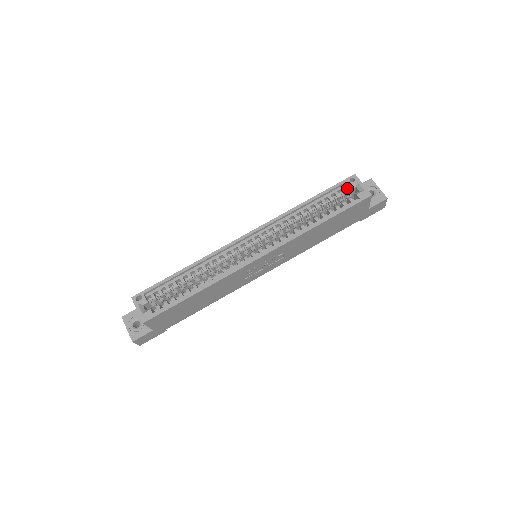
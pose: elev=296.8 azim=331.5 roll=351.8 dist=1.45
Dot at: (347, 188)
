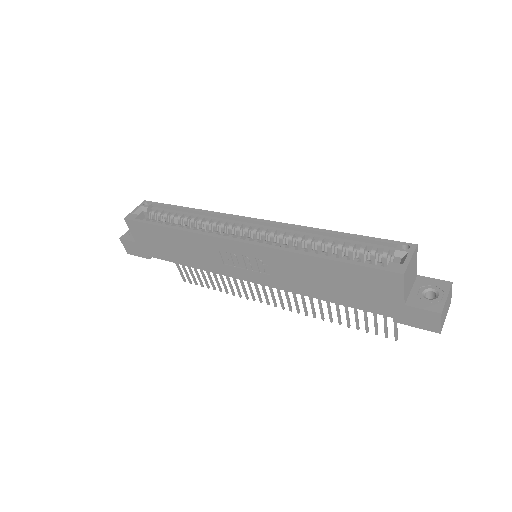
Dot at: (393, 253)
